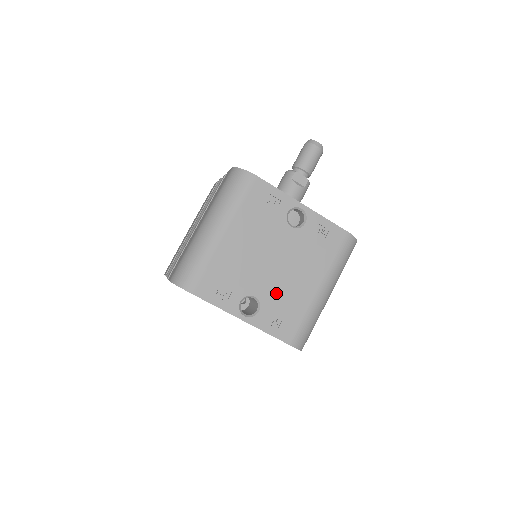
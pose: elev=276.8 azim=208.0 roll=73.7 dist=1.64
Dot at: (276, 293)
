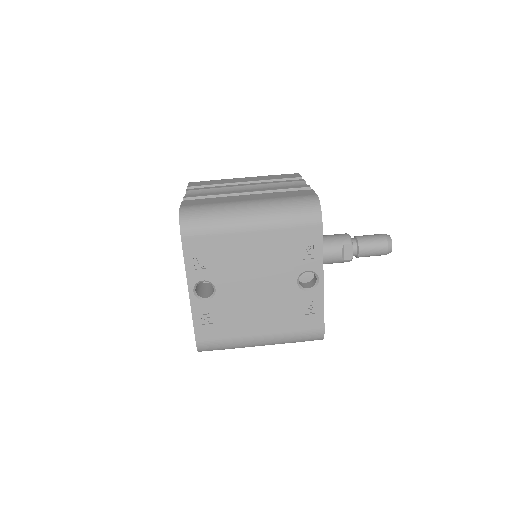
Dot at: (231, 304)
